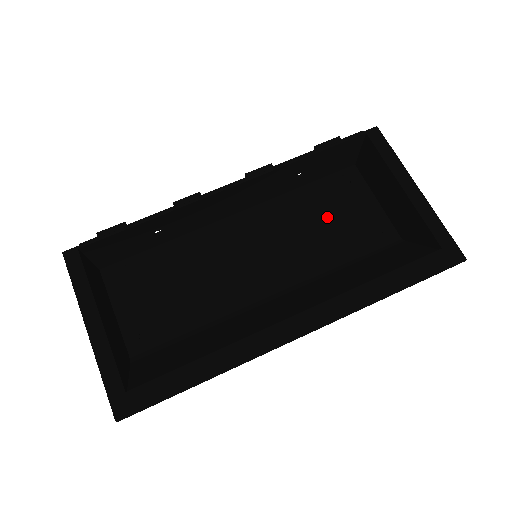
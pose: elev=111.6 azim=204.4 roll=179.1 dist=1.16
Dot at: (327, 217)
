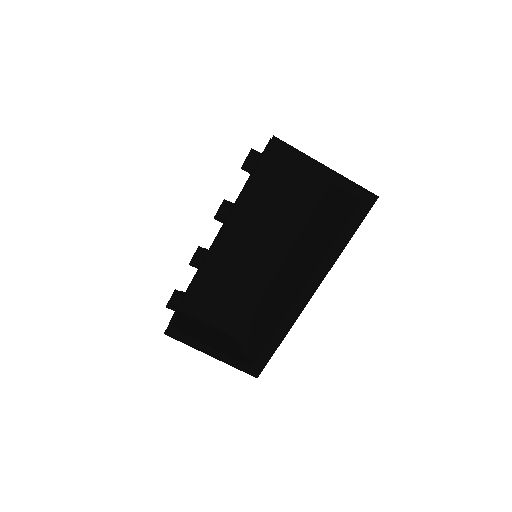
Dot at: (277, 195)
